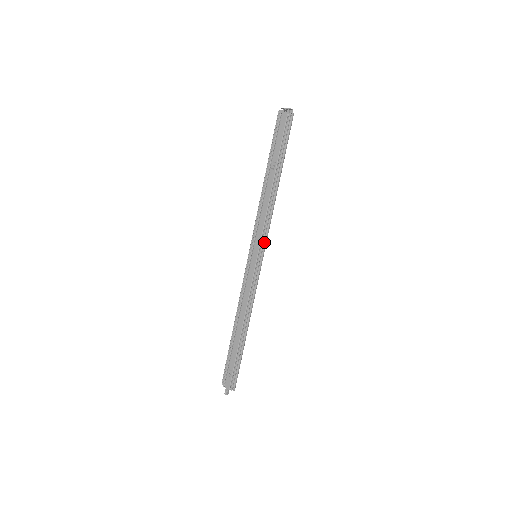
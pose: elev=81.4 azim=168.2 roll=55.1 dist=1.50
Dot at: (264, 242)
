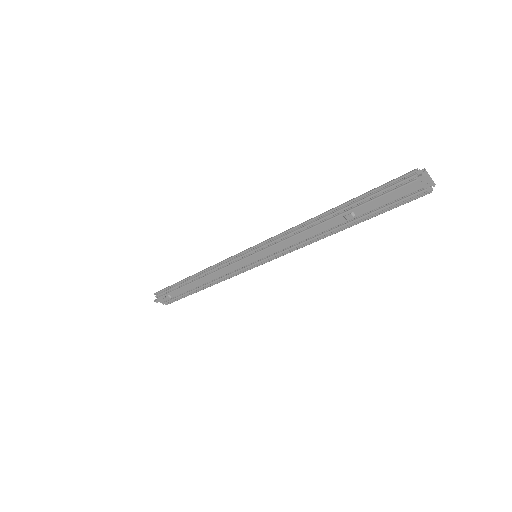
Dot at: (275, 258)
